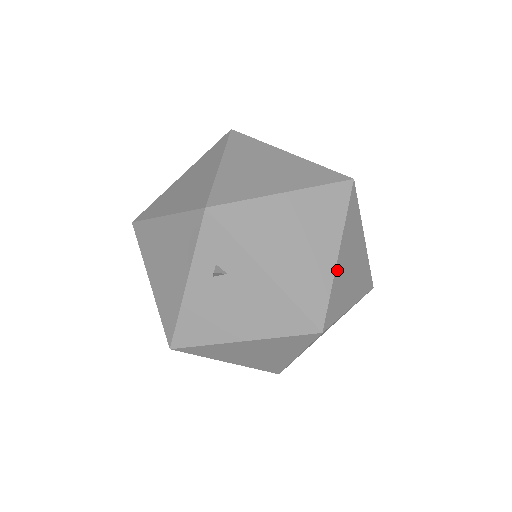
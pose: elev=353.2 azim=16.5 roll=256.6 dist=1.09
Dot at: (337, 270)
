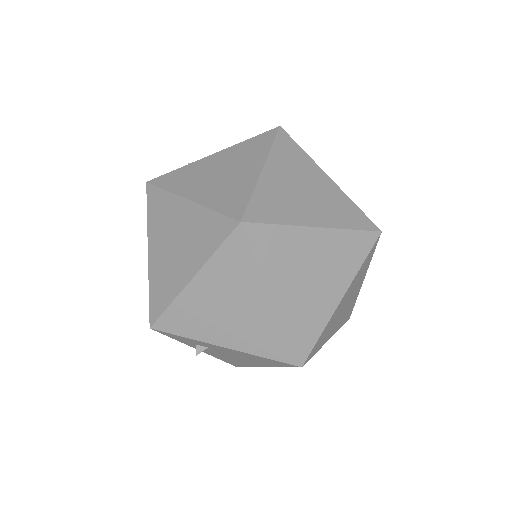
Dot at: (284, 311)
